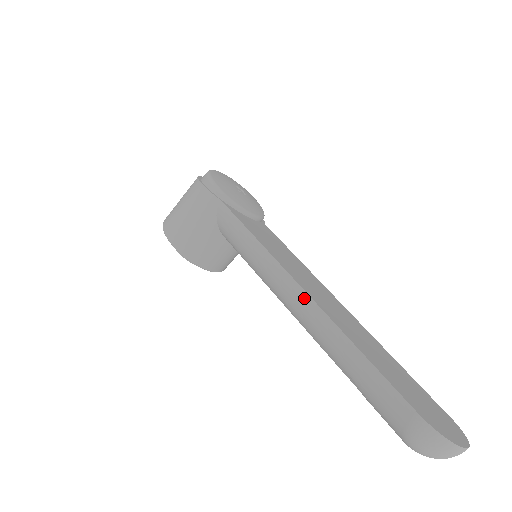
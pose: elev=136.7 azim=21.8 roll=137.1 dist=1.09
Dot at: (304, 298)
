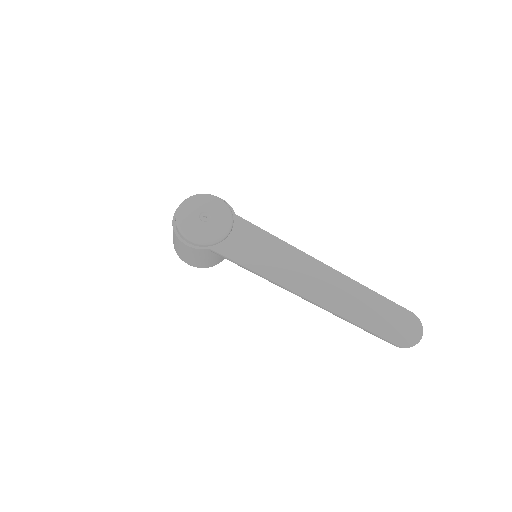
Dot at: (313, 303)
